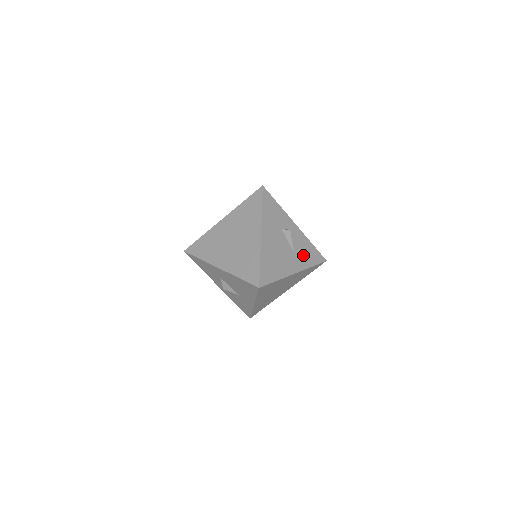
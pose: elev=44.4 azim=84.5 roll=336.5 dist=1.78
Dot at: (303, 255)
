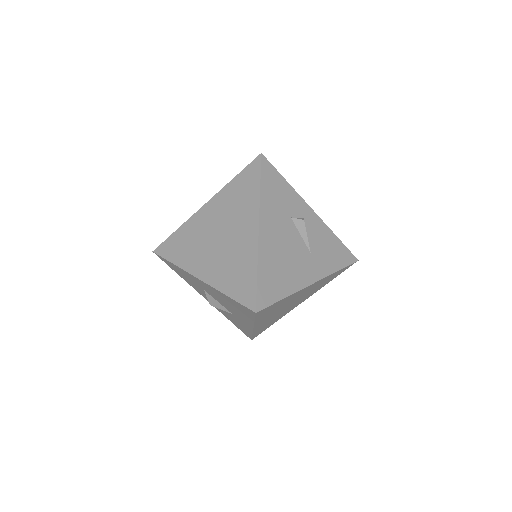
Dot at: (324, 255)
